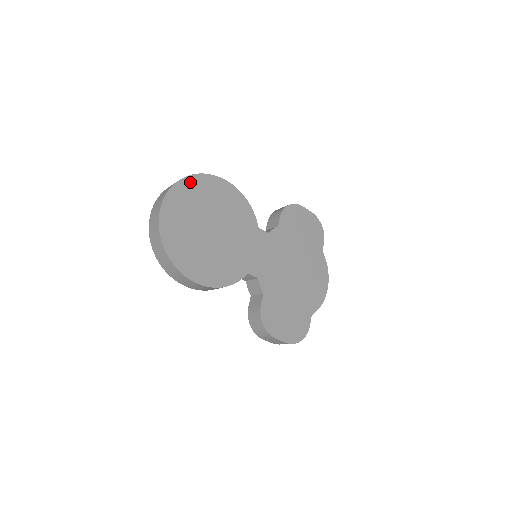
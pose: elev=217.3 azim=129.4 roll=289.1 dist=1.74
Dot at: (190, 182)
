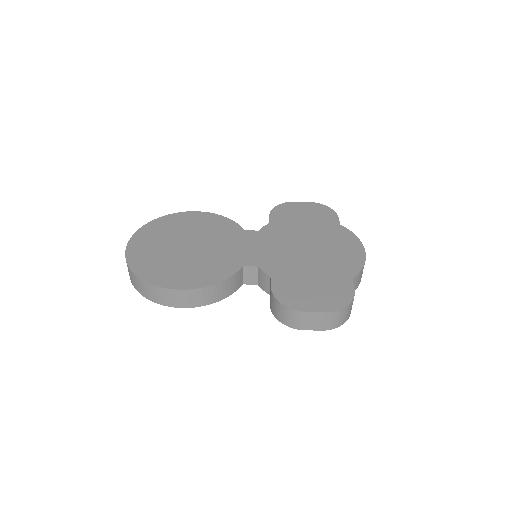
Dot at: (155, 224)
